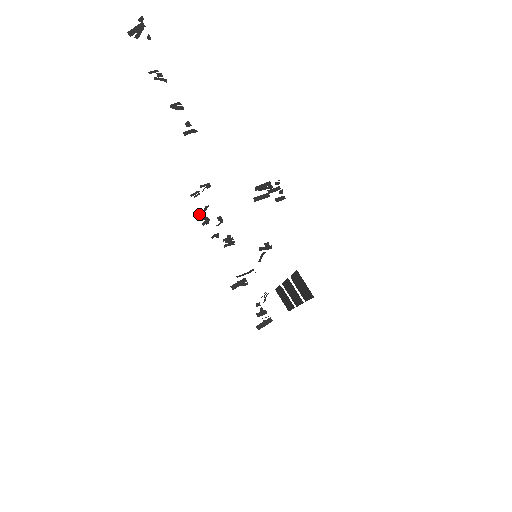
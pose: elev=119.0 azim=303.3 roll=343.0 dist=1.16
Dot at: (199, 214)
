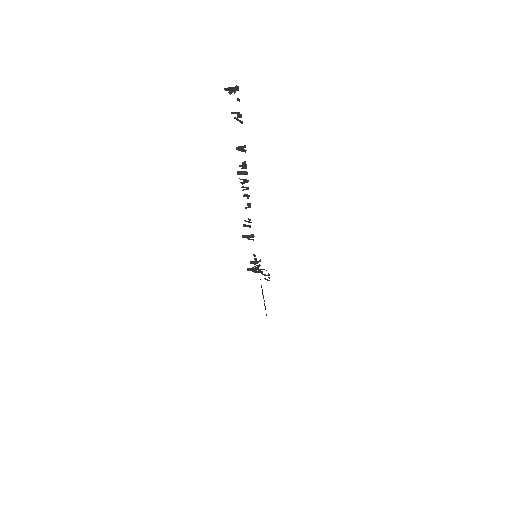
Dot at: occluded
